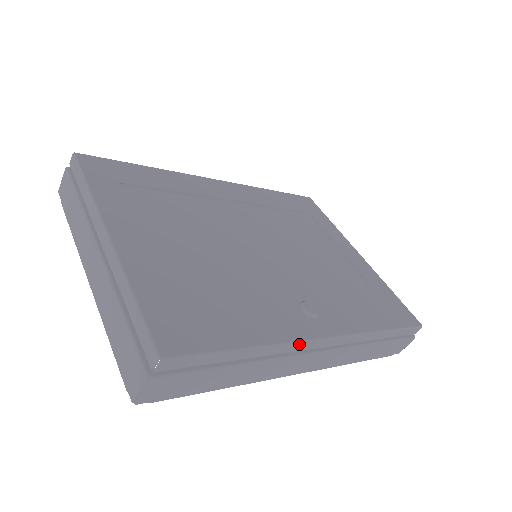
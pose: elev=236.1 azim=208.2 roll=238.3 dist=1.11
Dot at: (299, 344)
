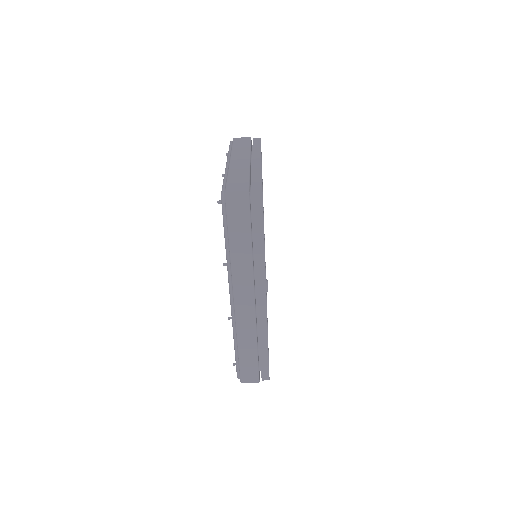
Dot at: (264, 279)
